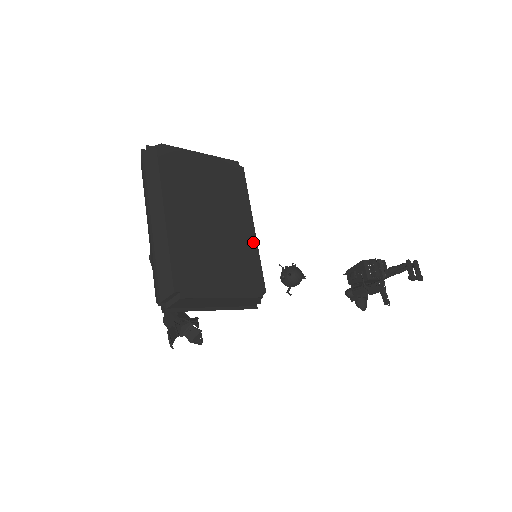
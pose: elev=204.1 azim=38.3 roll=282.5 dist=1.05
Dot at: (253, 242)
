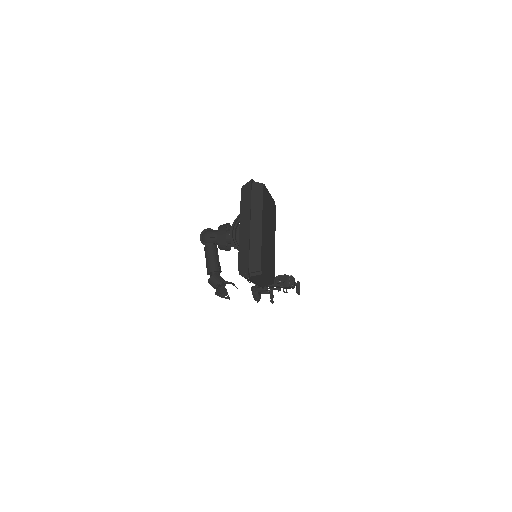
Dot at: (274, 252)
